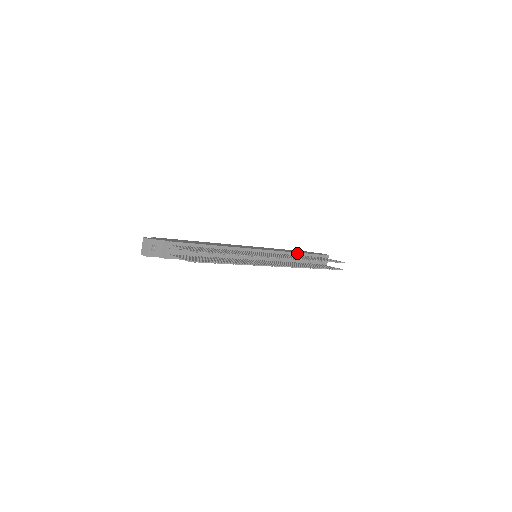
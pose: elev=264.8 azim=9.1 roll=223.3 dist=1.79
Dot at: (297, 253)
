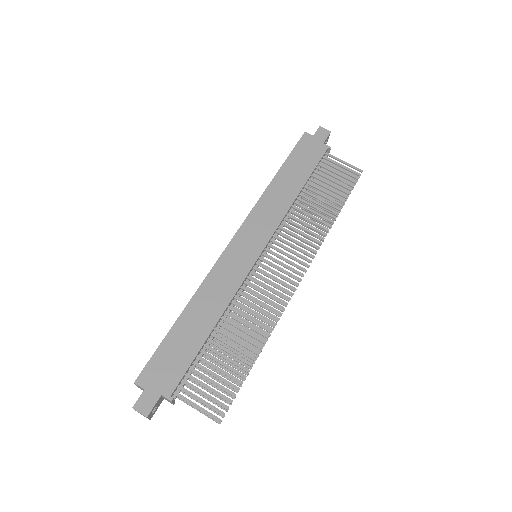
Dot at: (300, 192)
